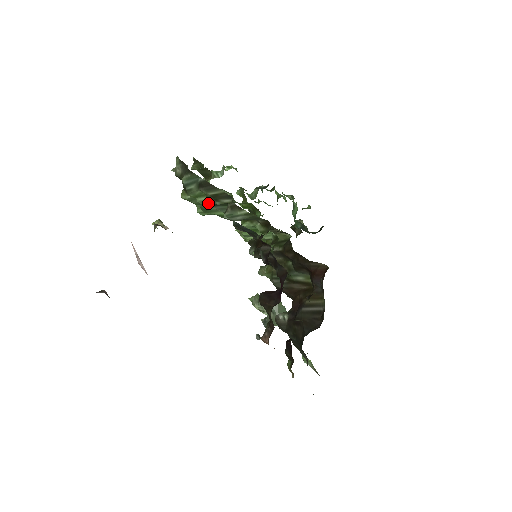
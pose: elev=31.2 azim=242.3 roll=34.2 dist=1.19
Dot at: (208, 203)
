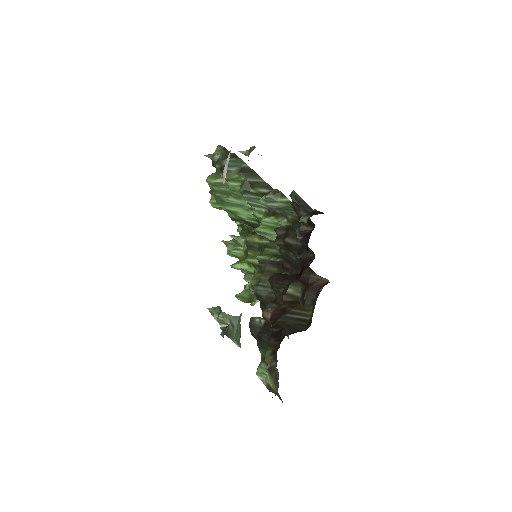
Dot at: (242, 188)
